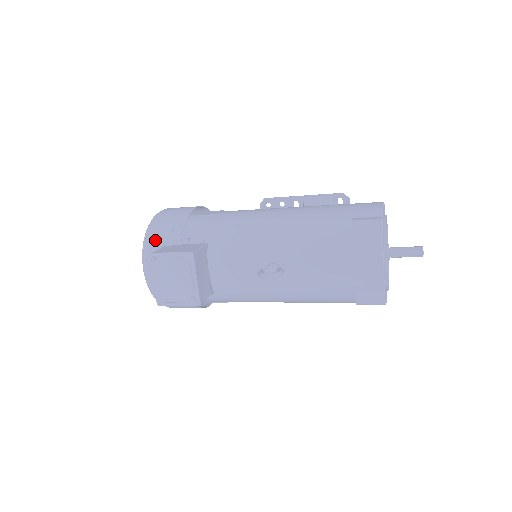
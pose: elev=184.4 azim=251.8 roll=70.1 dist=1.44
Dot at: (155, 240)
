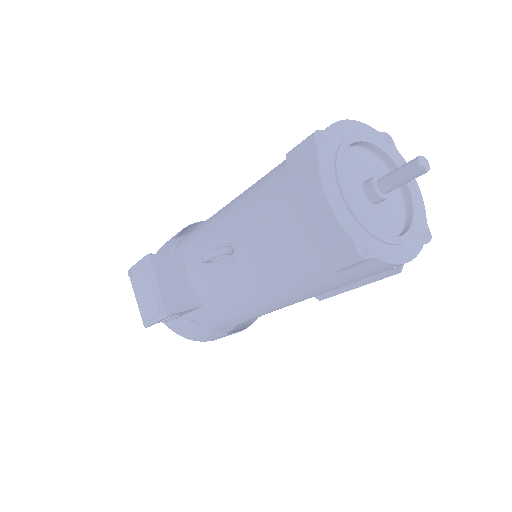
Dot at: occluded
